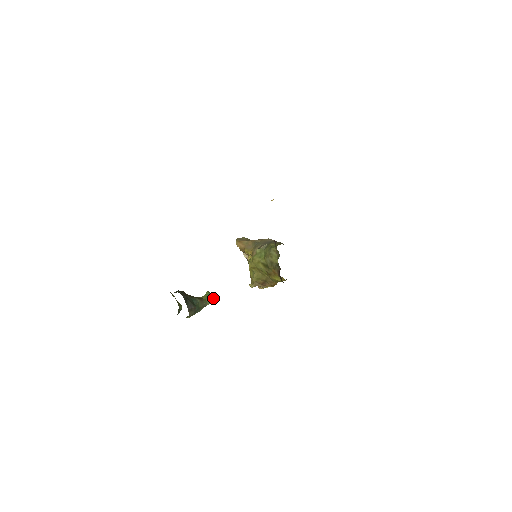
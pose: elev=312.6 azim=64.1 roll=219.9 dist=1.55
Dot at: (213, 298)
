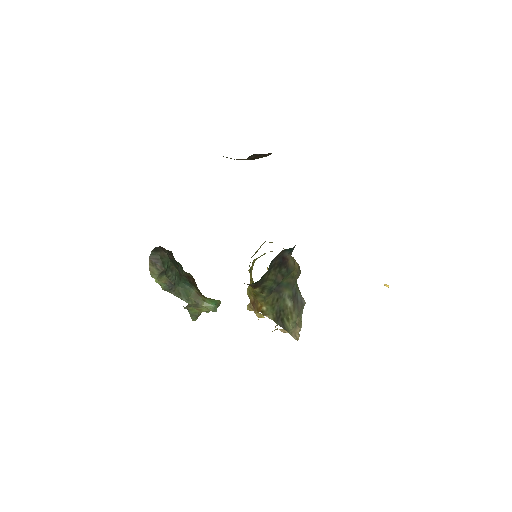
Dot at: (214, 304)
